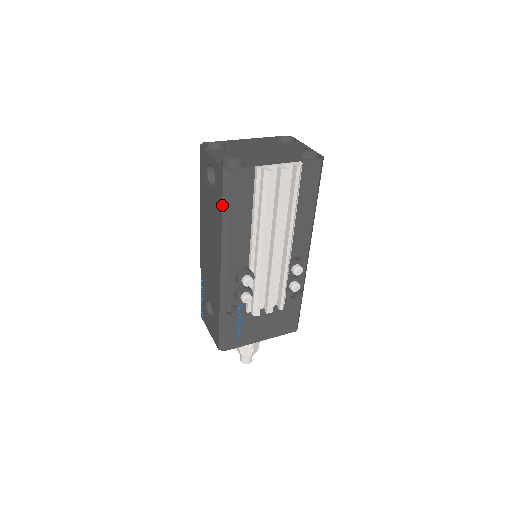
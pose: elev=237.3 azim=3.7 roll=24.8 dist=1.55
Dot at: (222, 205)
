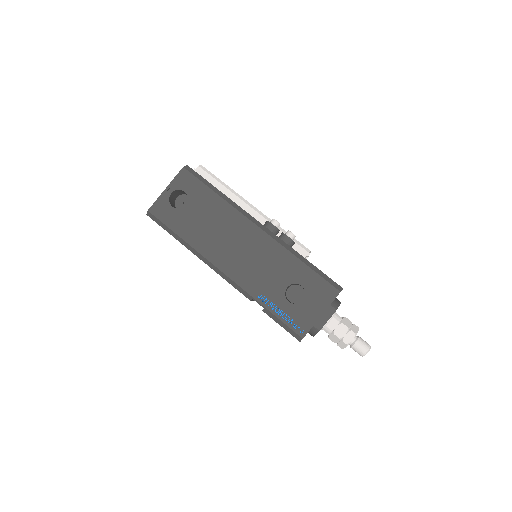
Dot at: (208, 187)
